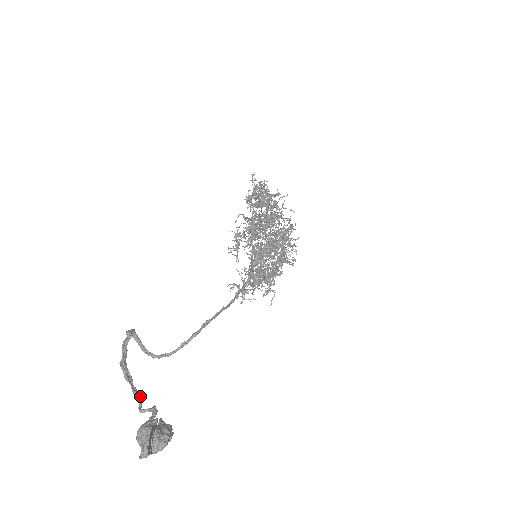
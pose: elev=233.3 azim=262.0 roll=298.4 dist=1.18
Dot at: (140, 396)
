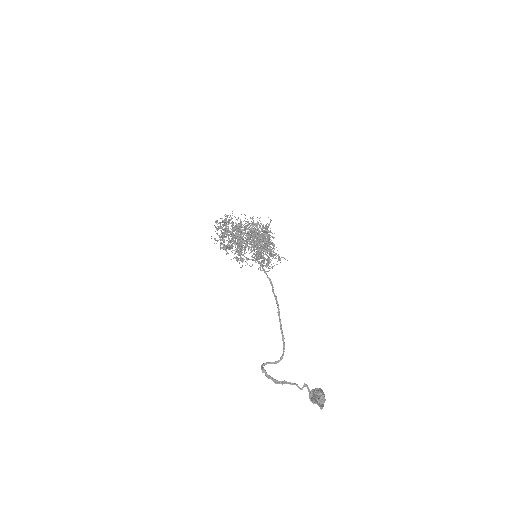
Dot at: (295, 384)
